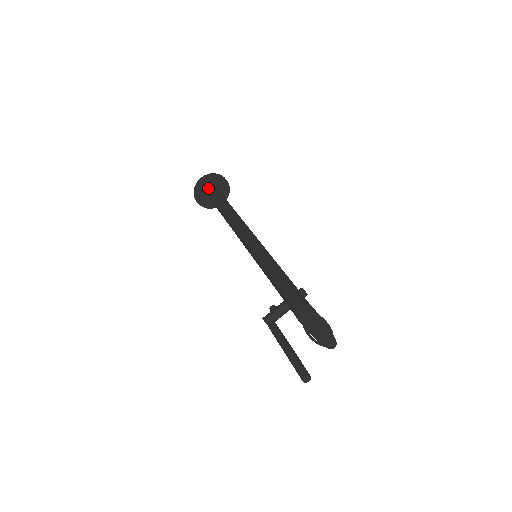
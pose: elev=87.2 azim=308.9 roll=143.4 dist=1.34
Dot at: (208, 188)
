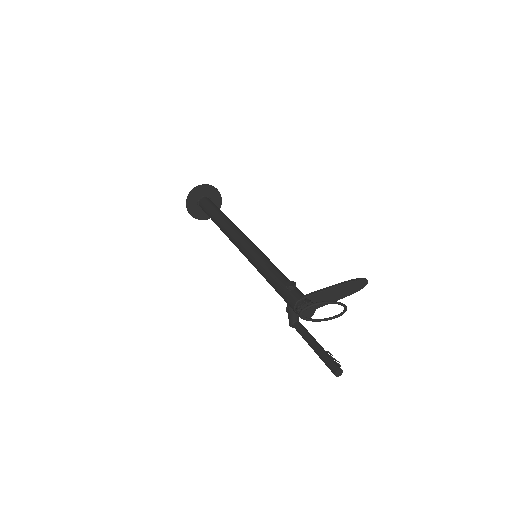
Dot at: (199, 205)
